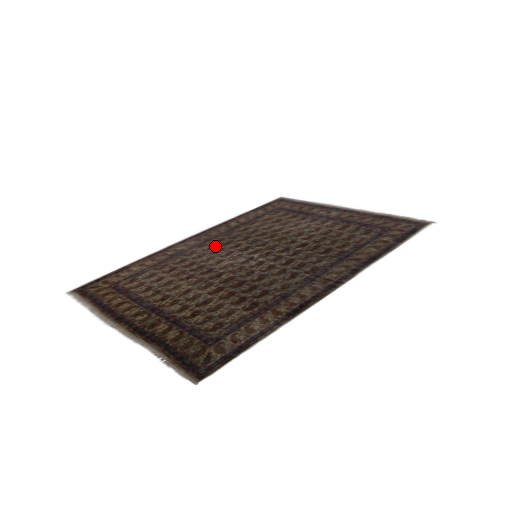
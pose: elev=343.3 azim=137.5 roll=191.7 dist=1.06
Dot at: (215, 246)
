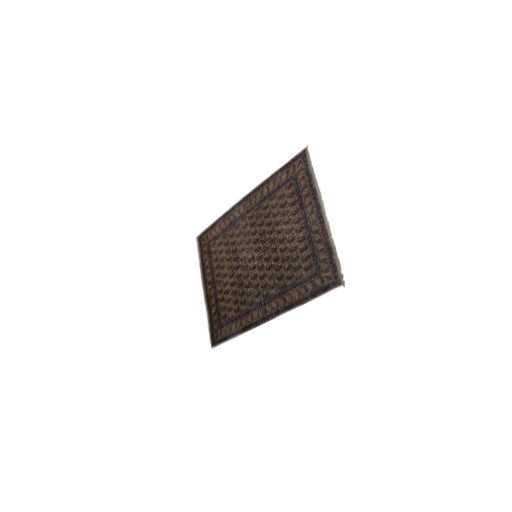
Dot at: (247, 225)
